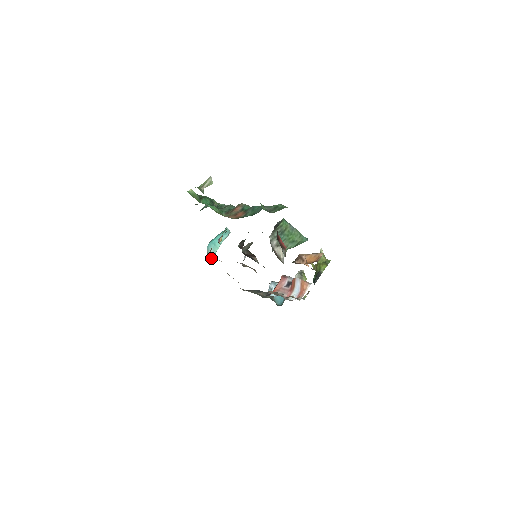
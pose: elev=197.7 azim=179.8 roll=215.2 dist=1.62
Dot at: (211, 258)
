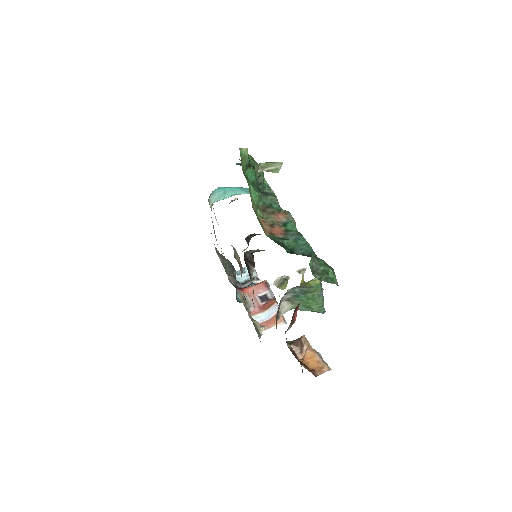
Dot at: (210, 203)
